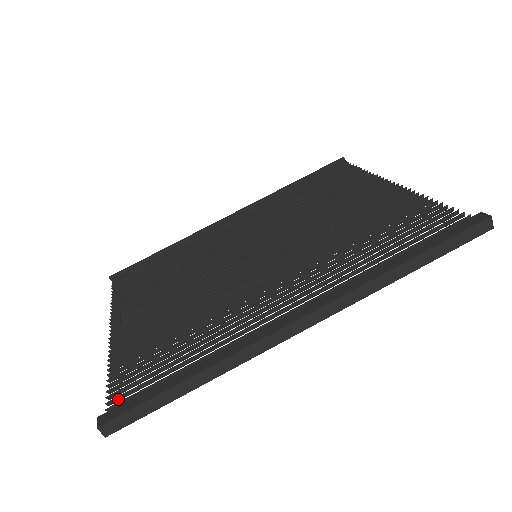
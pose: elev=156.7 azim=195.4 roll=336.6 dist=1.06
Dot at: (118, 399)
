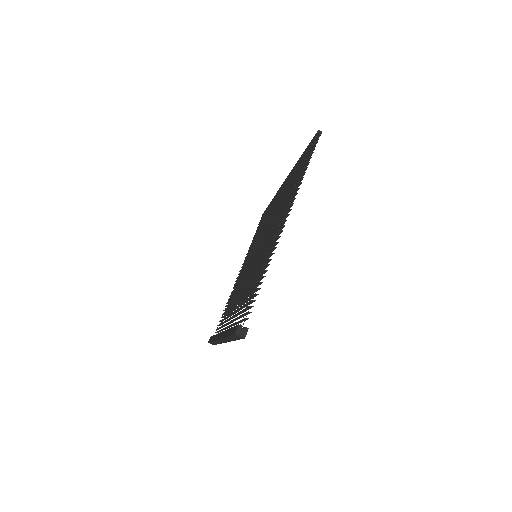
Dot at: (218, 329)
